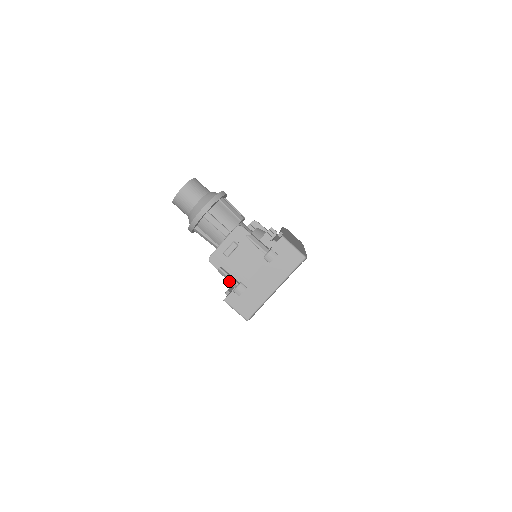
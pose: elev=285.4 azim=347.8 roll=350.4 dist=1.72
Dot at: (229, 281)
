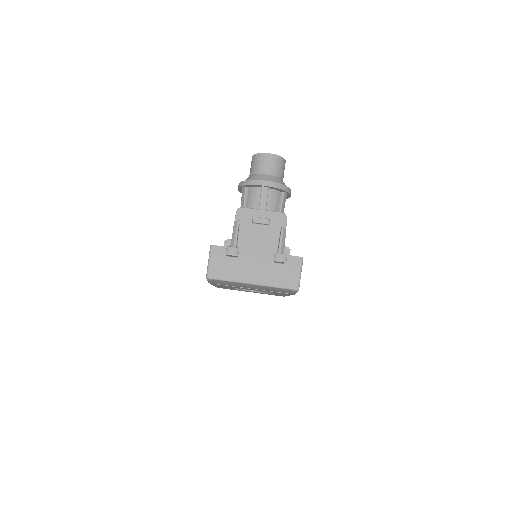
Dot at: (232, 238)
